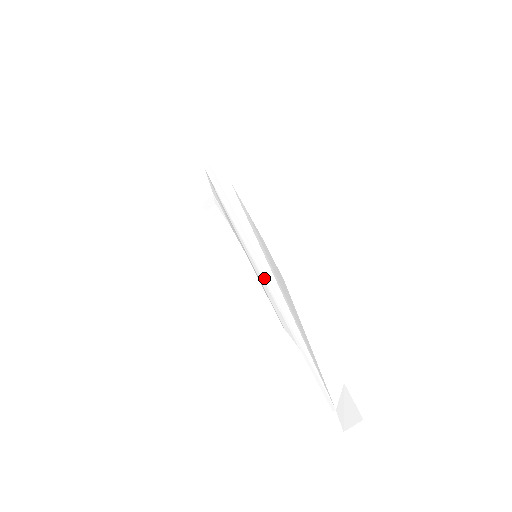
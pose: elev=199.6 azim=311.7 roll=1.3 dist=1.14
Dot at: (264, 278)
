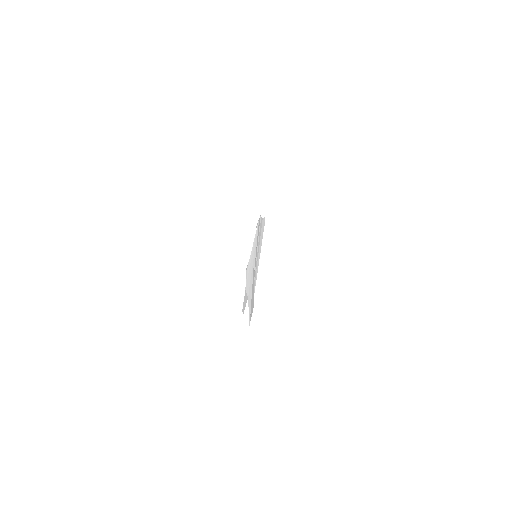
Dot at: (255, 267)
